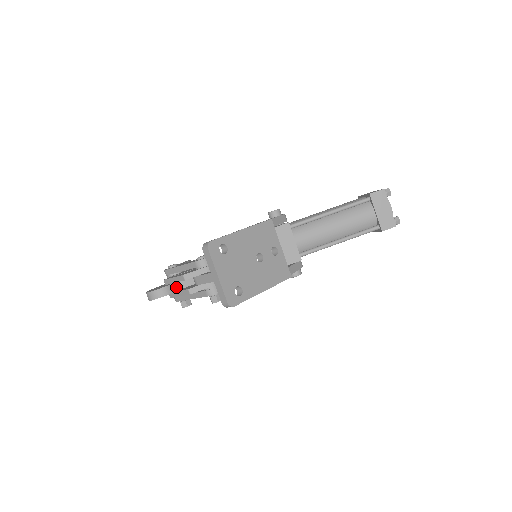
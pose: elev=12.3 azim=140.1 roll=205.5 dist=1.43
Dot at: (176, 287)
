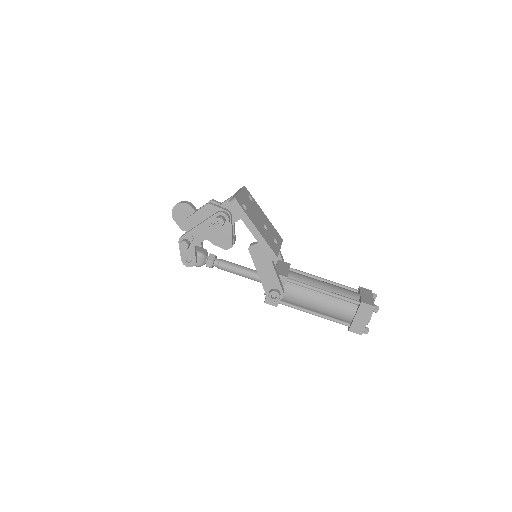
Dot at: occluded
